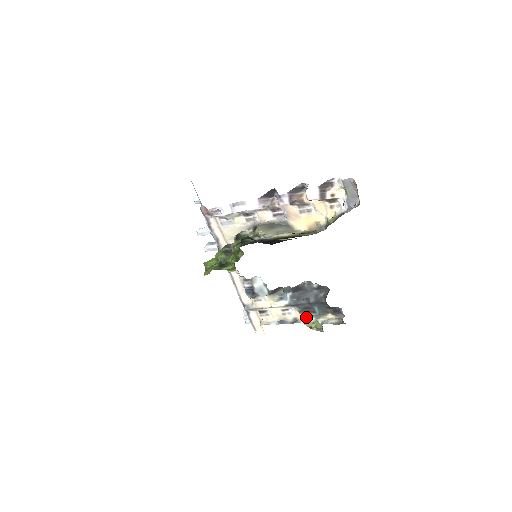
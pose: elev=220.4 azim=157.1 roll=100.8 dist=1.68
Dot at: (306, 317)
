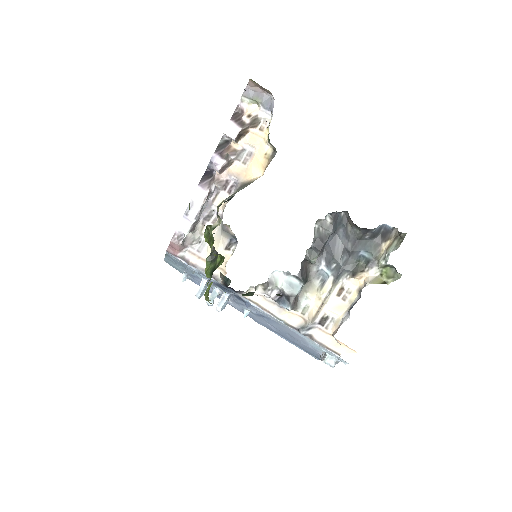
Dot at: (367, 276)
